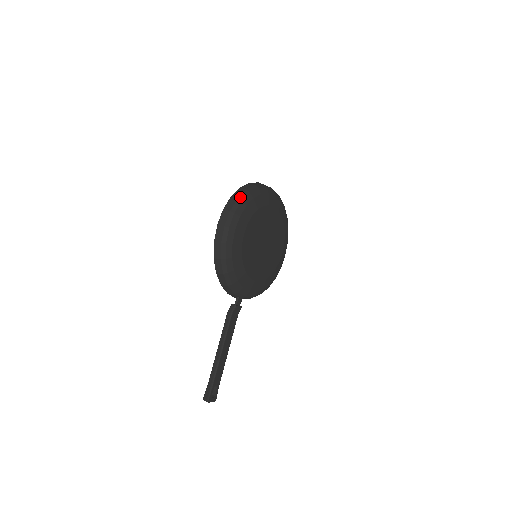
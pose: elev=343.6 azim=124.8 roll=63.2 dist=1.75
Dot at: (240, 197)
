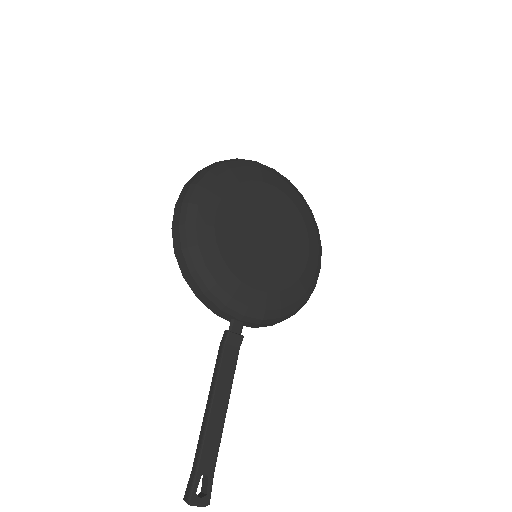
Dot at: (208, 168)
